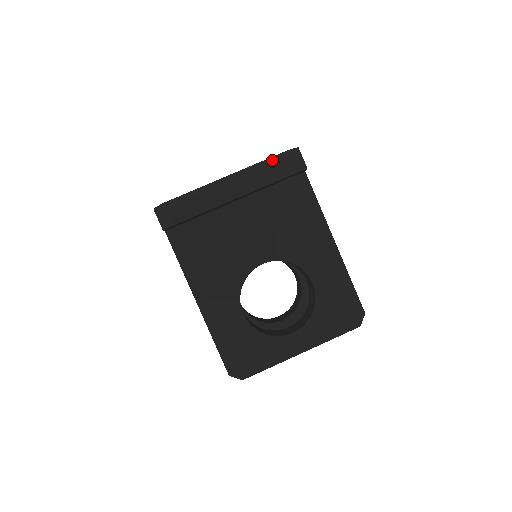
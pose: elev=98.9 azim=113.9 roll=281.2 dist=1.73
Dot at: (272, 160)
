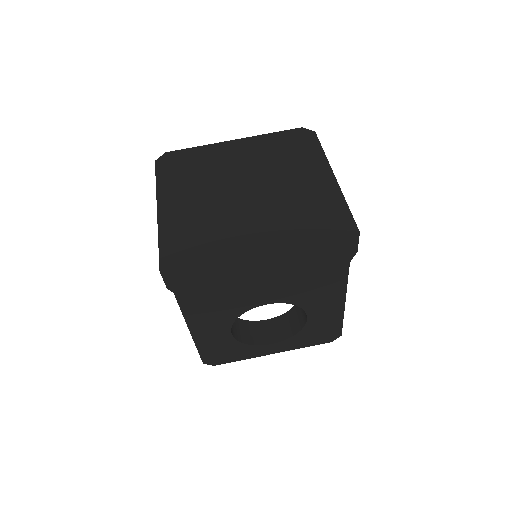
Dot at: (324, 252)
